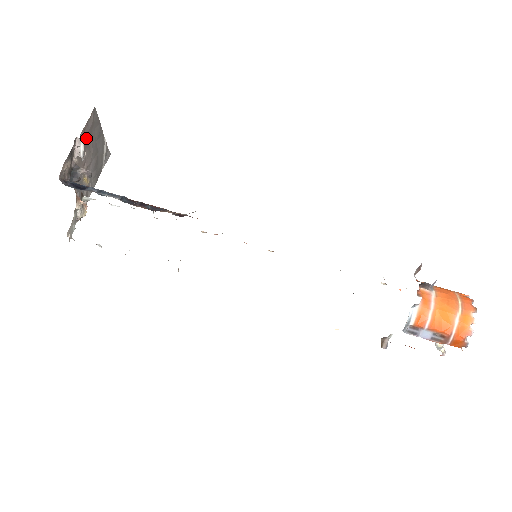
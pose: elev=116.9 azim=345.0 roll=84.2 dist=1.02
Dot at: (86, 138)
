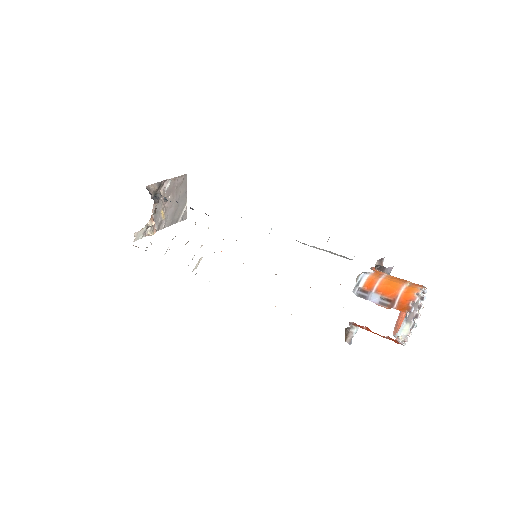
Dot at: (174, 187)
